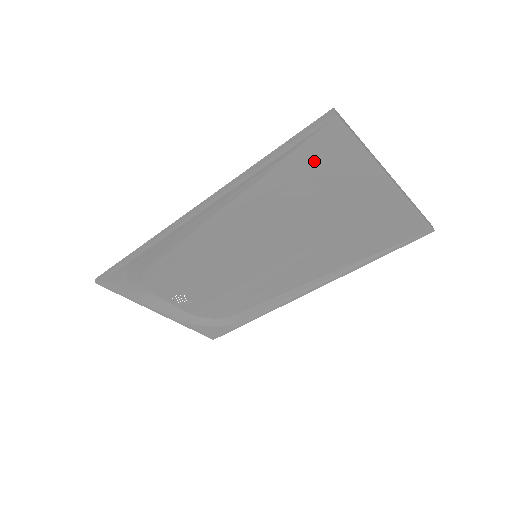
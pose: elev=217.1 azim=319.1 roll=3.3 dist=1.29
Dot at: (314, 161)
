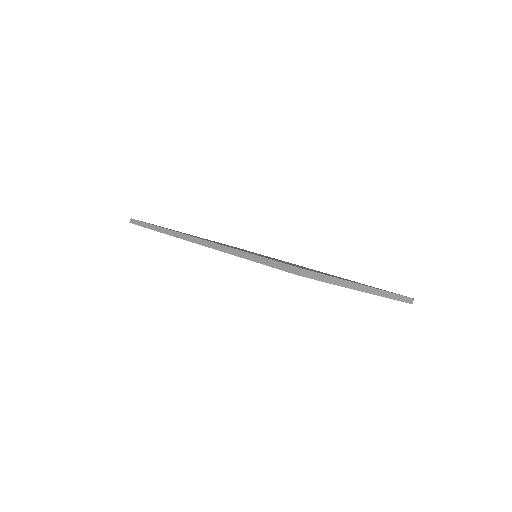
Dot at: occluded
